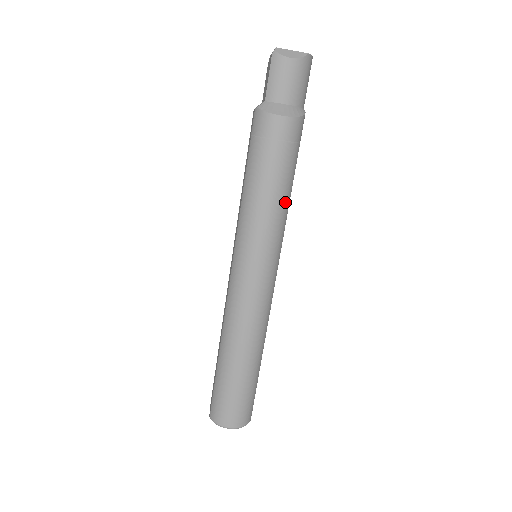
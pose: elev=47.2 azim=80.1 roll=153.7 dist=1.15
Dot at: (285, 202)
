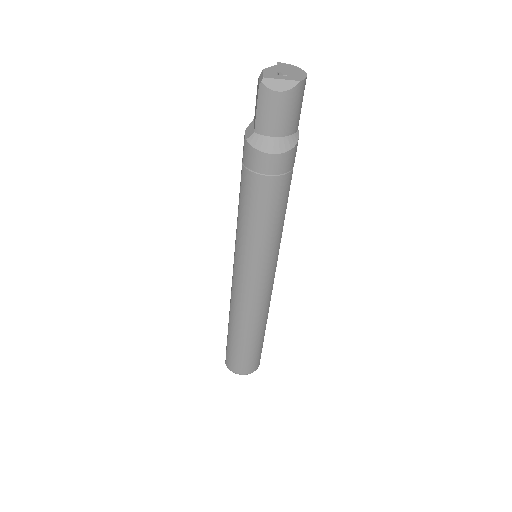
Dot at: (279, 222)
